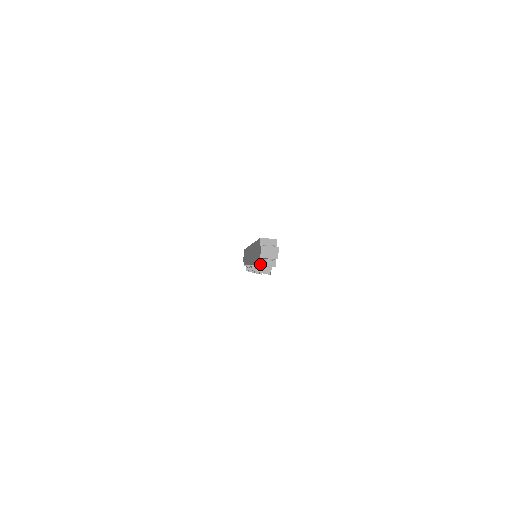
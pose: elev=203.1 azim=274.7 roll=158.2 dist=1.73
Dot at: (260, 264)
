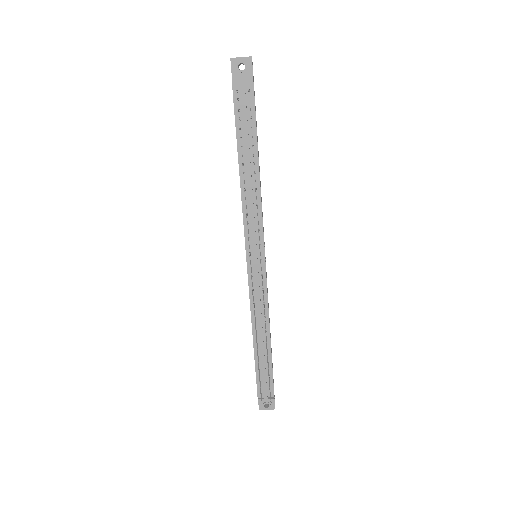
Dot at: (233, 80)
